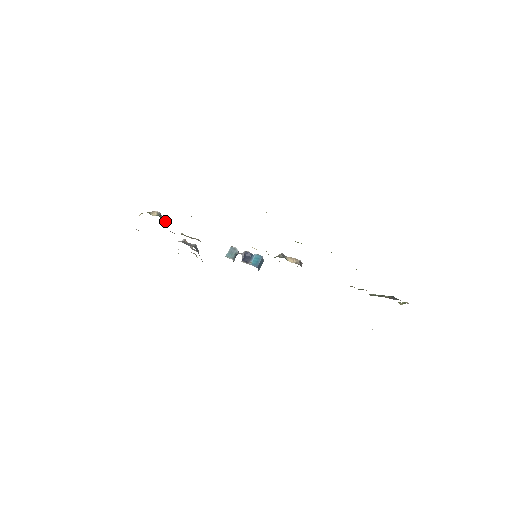
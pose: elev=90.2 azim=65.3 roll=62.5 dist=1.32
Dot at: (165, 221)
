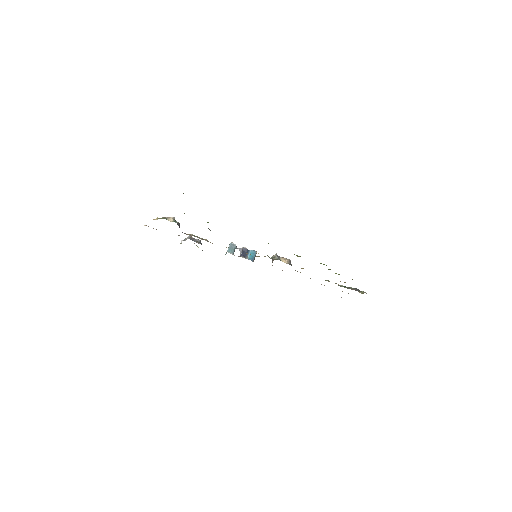
Dot at: (179, 225)
